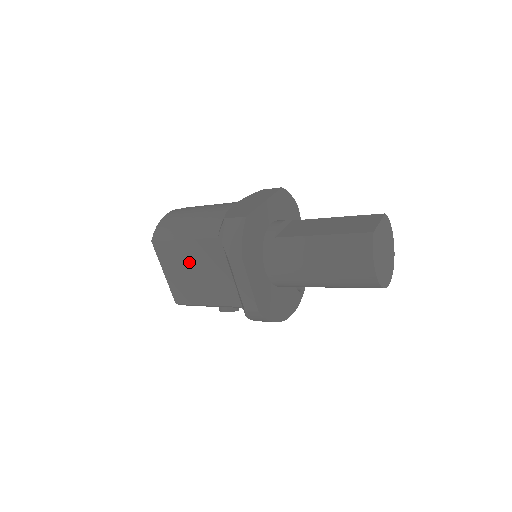
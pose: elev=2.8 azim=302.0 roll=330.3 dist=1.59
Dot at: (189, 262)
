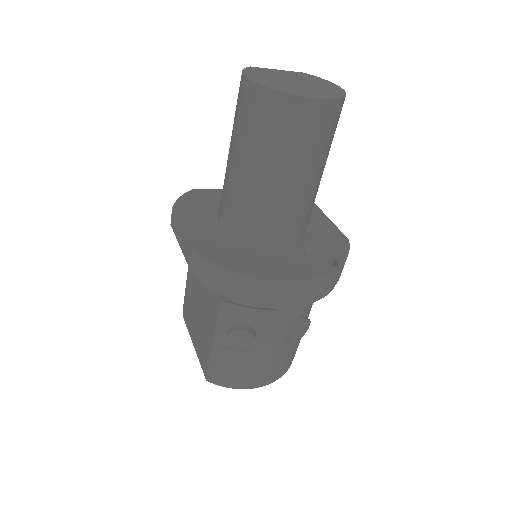
Dot at: (194, 300)
